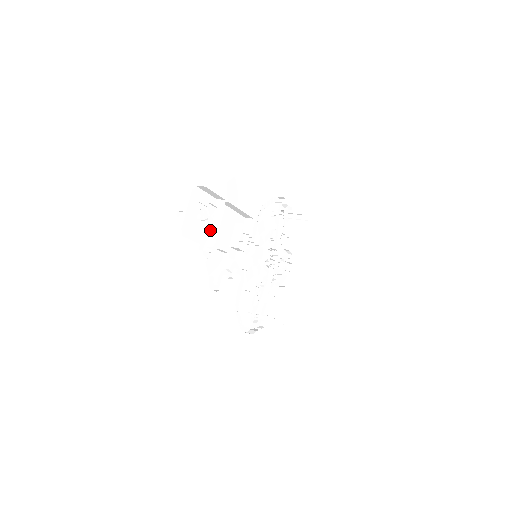
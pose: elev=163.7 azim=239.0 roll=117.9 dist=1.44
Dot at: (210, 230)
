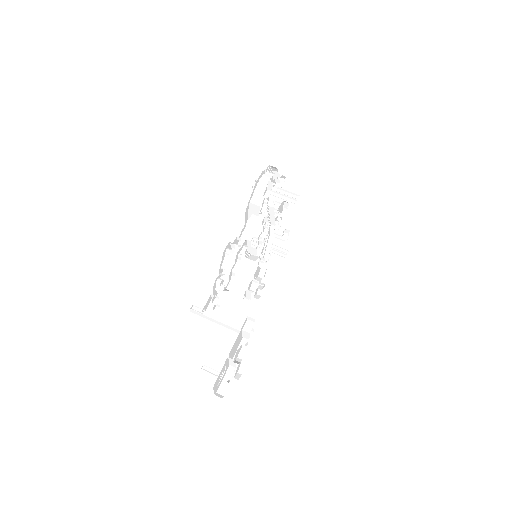
Dot at: (232, 377)
